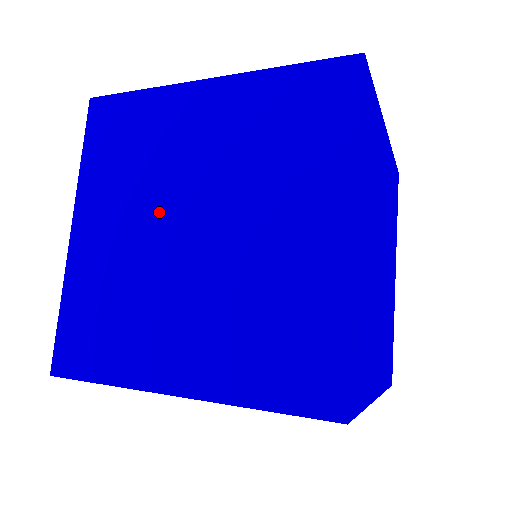
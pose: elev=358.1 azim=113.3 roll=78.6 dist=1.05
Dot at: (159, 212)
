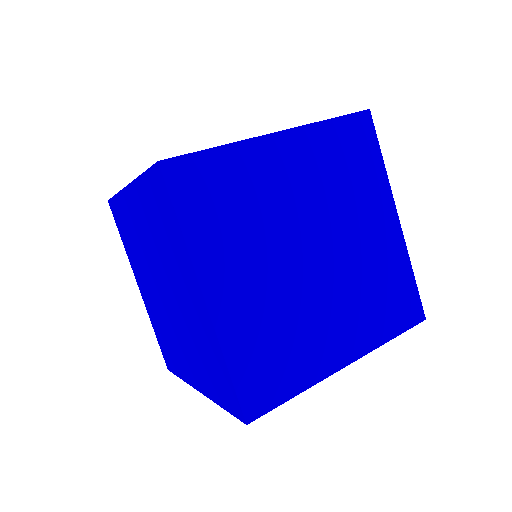
Dot at: (283, 250)
